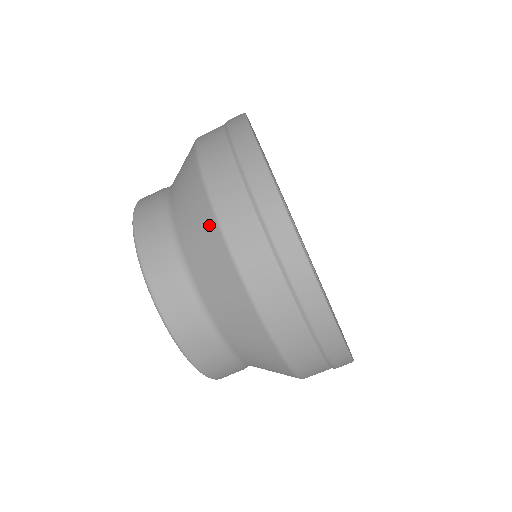
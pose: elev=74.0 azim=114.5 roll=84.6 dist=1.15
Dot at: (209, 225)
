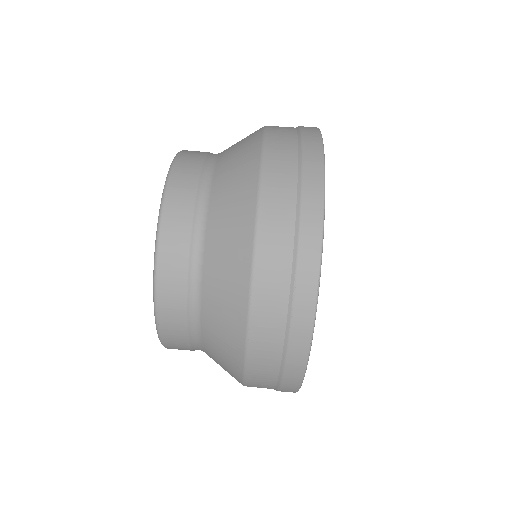
Dot at: (238, 318)
